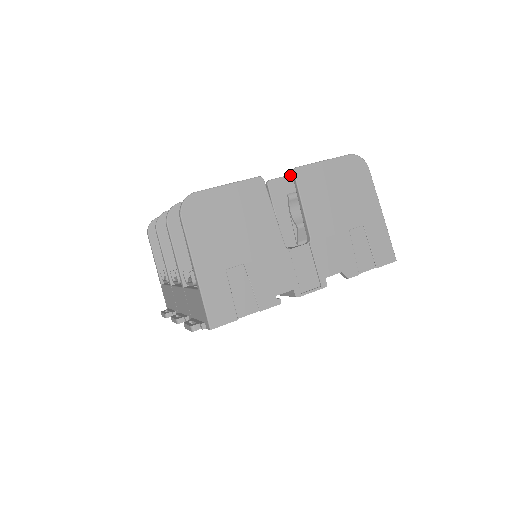
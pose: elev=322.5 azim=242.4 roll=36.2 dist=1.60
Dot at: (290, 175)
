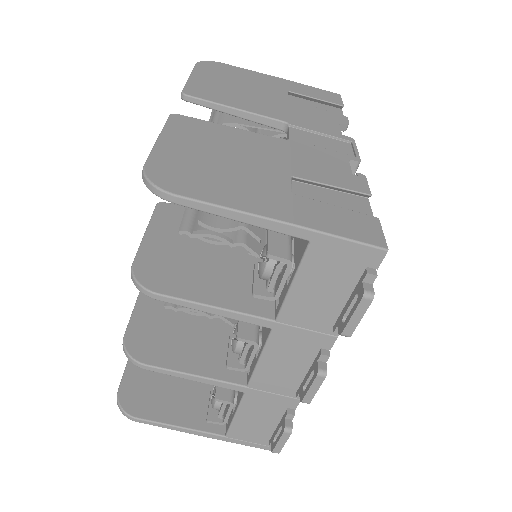
Dot at: occluded
